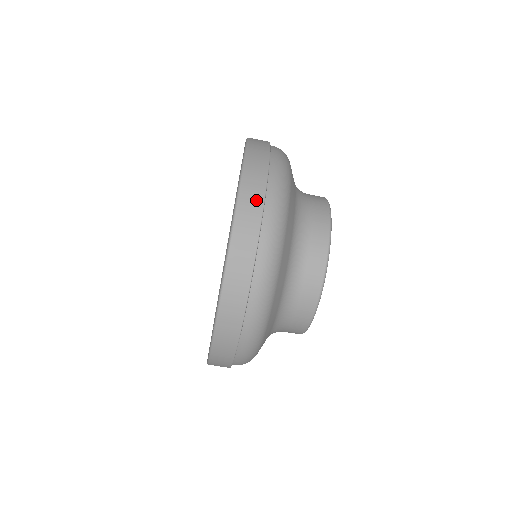
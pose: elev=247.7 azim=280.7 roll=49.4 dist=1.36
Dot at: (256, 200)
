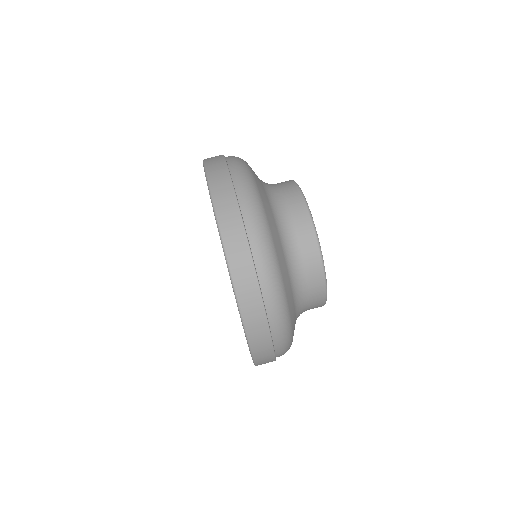
Dot at: occluded
